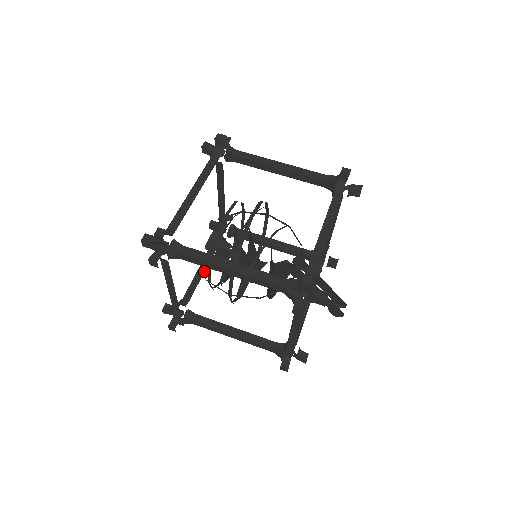
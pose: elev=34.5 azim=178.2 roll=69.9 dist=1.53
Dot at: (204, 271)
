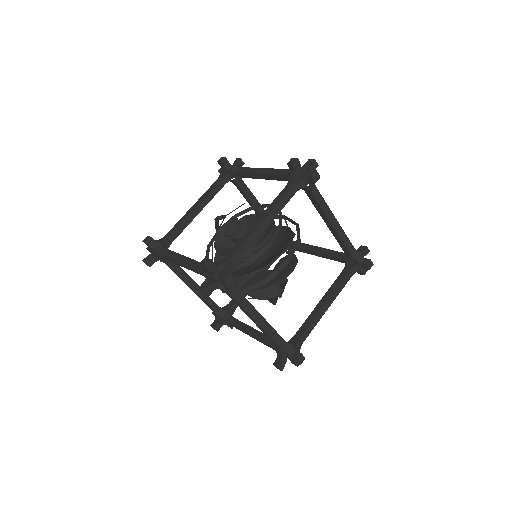
Dot at: occluded
